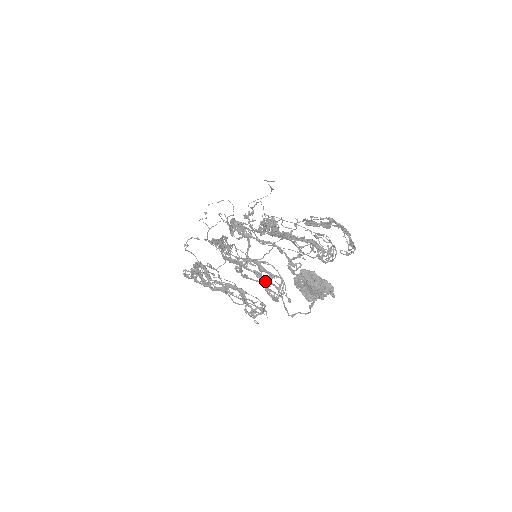
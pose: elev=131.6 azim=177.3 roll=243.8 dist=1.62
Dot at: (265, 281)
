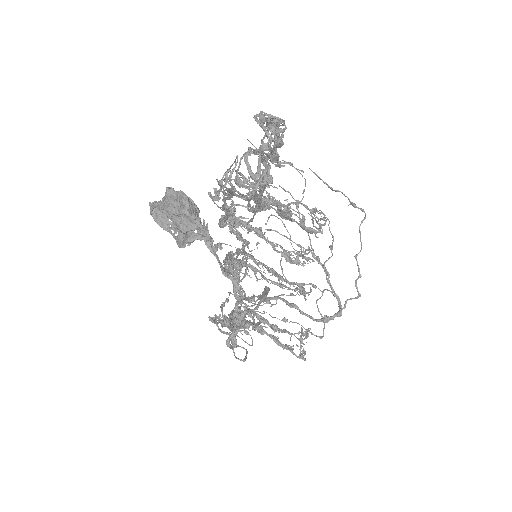
Dot at: (264, 289)
